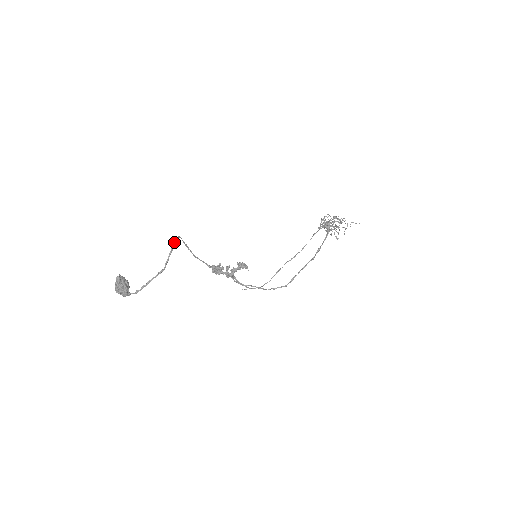
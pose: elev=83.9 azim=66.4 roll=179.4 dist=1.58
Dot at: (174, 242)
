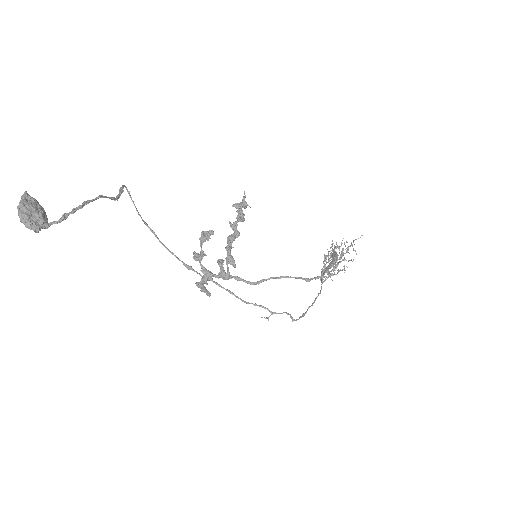
Dot at: occluded
